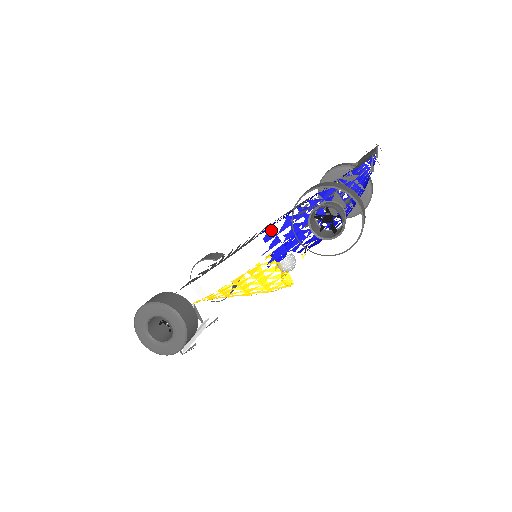
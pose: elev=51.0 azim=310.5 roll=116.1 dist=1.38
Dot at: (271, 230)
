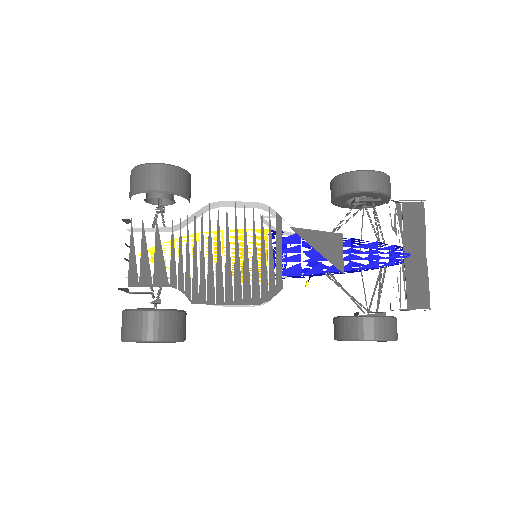
Dot at: (298, 276)
